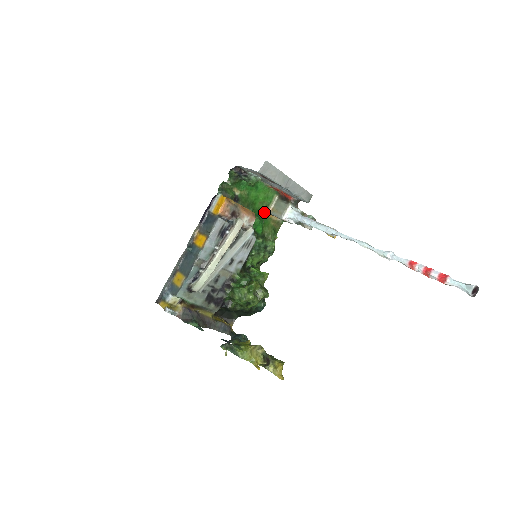
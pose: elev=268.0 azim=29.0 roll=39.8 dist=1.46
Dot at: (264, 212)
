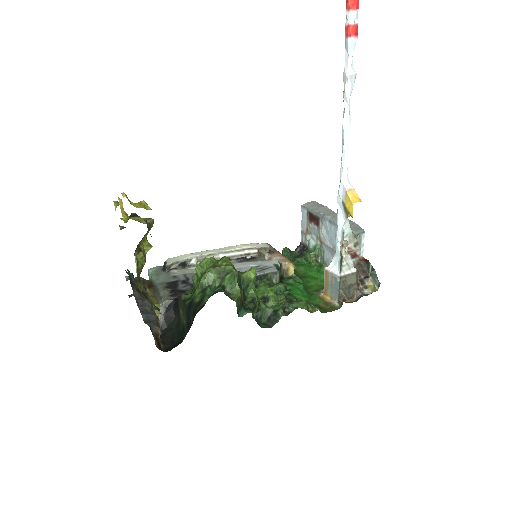
Dot at: (316, 292)
